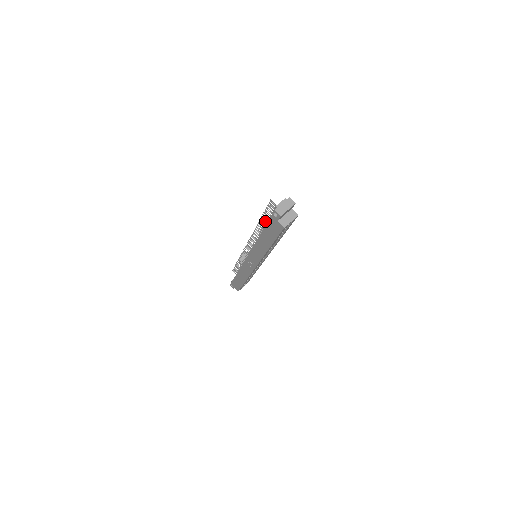
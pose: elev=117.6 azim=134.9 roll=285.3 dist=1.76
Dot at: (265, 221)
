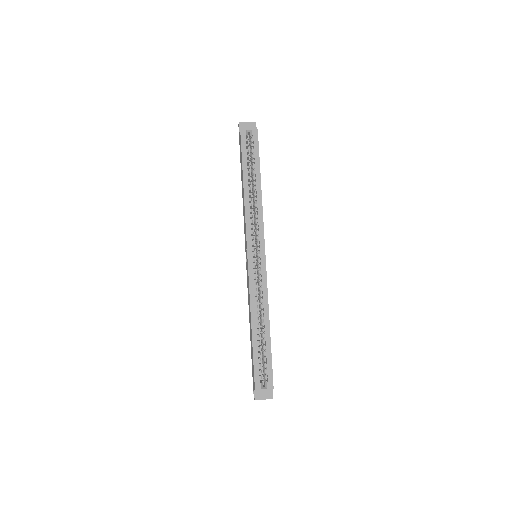
Dot at: occluded
